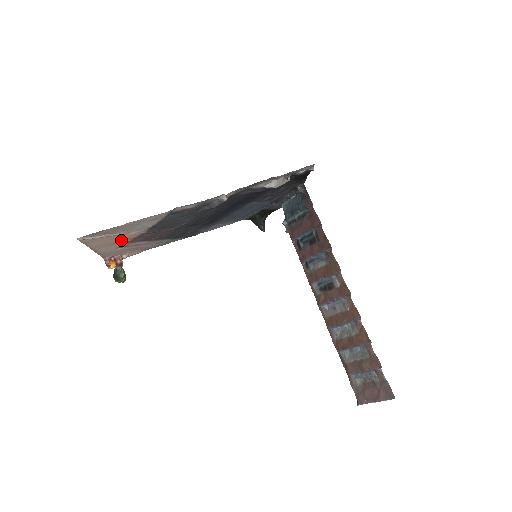
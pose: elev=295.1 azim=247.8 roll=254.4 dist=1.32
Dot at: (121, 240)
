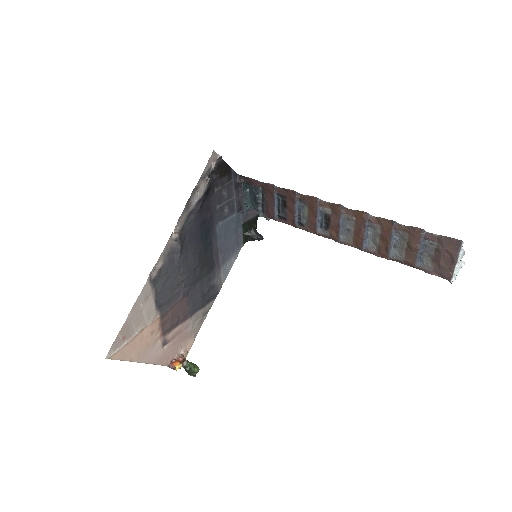
Dot at: (151, 337)
